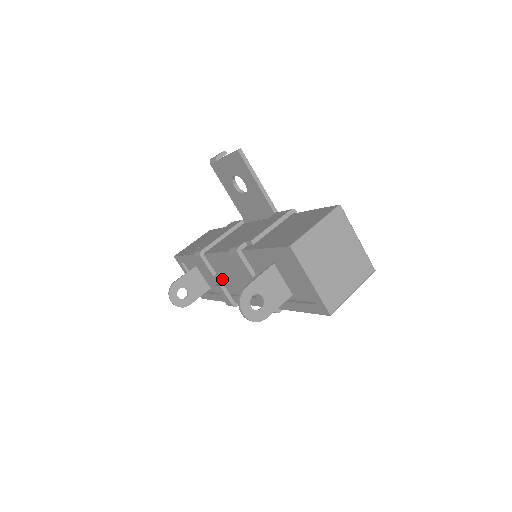
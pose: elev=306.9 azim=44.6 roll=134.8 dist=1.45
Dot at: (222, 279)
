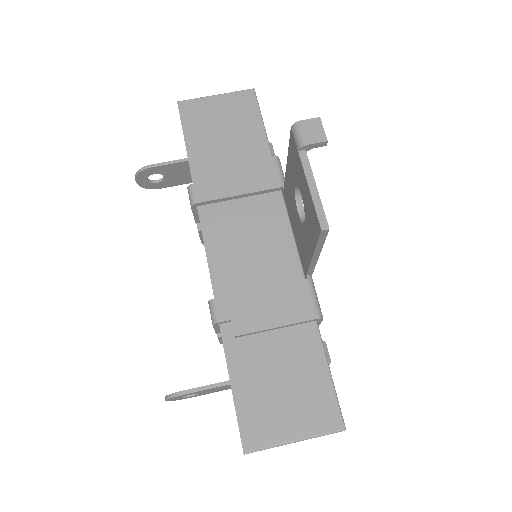
Dot at: occluded
